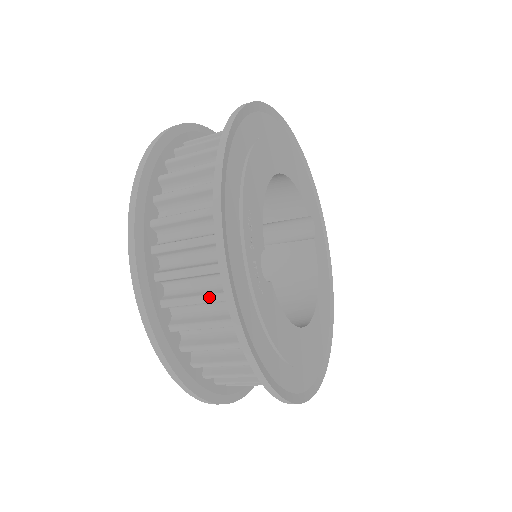
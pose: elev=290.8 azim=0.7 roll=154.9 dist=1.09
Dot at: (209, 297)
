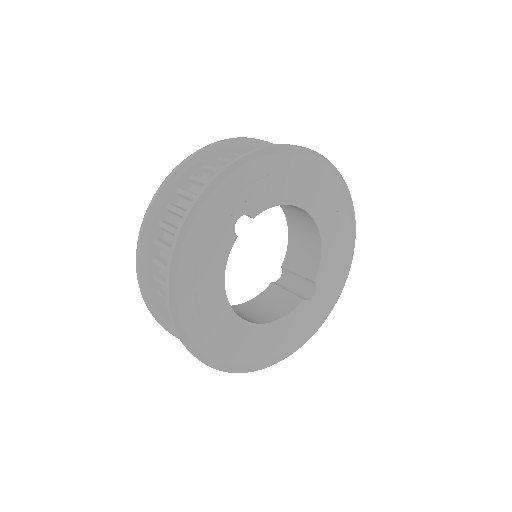
Dot at: occluded
